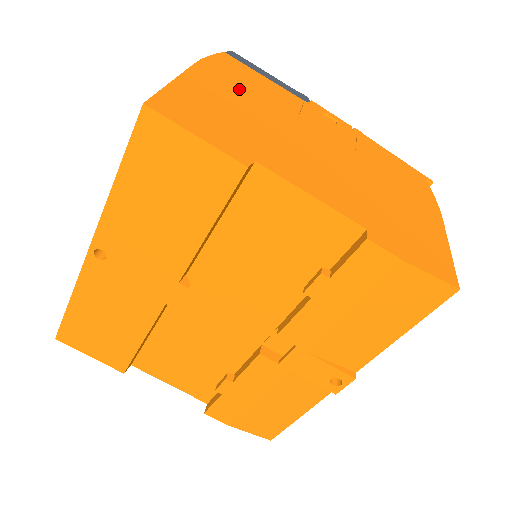
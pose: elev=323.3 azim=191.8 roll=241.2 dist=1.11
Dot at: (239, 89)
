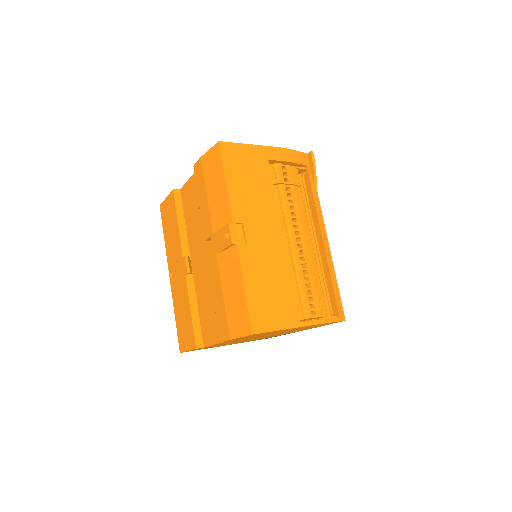
Dot at: occluded
